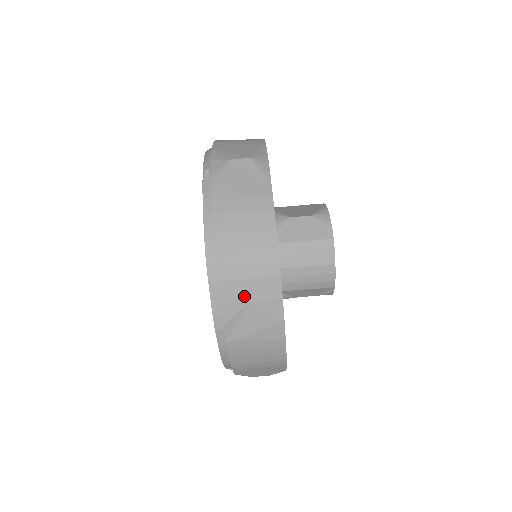
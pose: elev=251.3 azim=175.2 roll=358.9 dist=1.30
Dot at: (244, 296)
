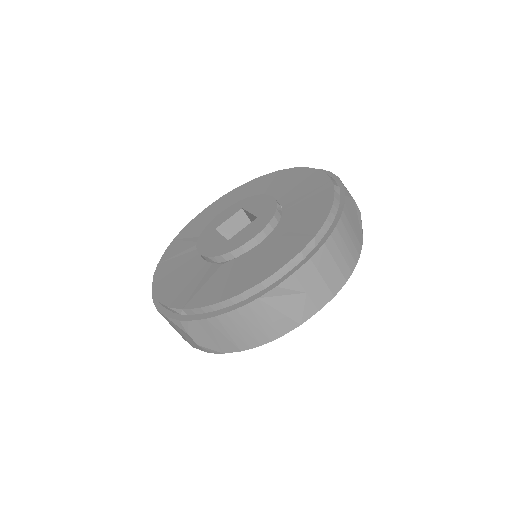
Dot at: (308, 285)
